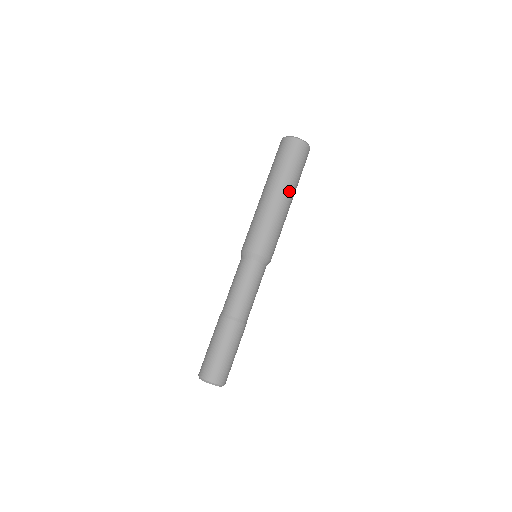
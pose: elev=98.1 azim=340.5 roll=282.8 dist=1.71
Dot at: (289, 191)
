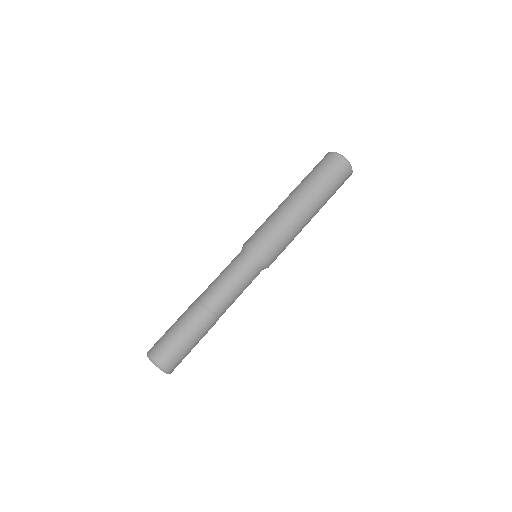
Dot at: (307, 197)
